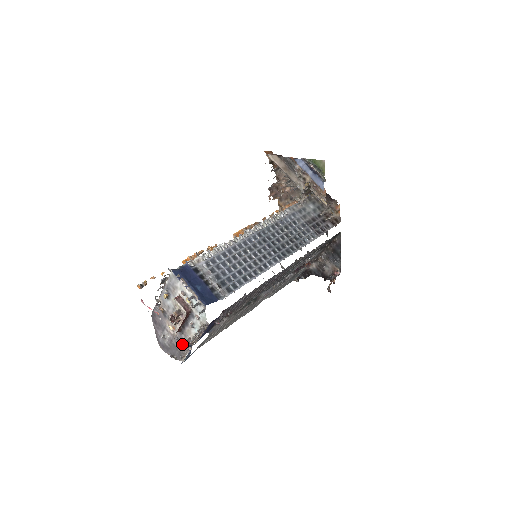
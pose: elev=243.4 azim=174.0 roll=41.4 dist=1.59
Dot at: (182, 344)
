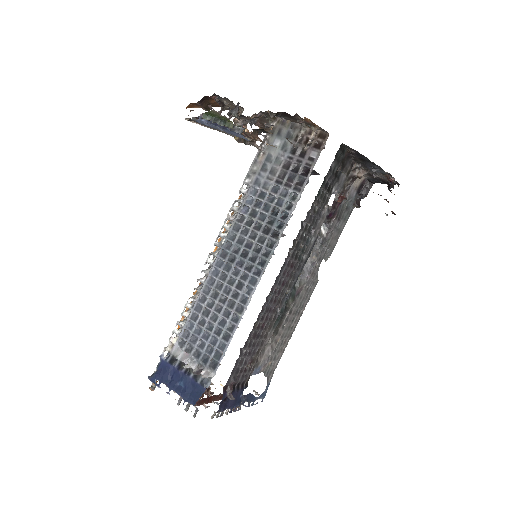
Dot at: occluded
